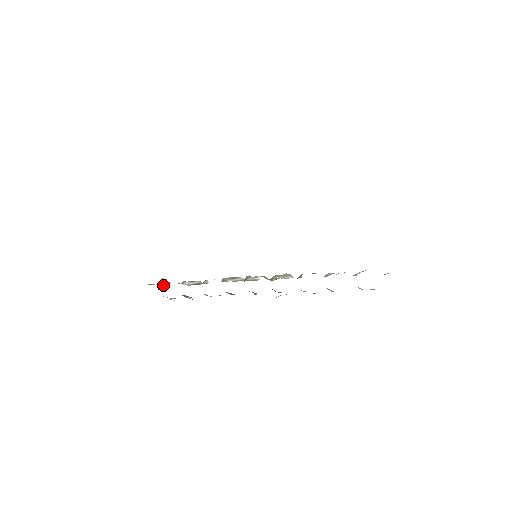
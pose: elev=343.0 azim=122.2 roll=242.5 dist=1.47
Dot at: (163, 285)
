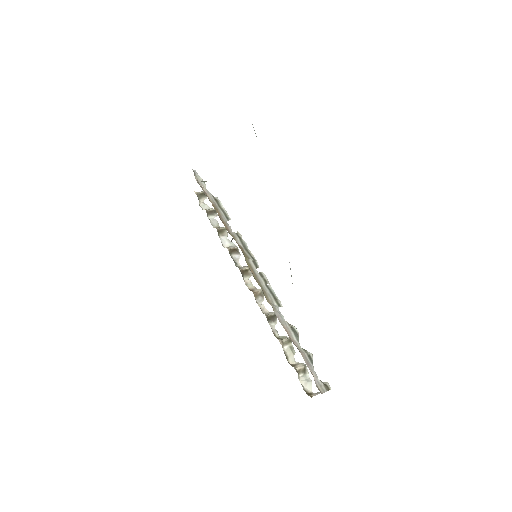
Dot at: (202, 181)
